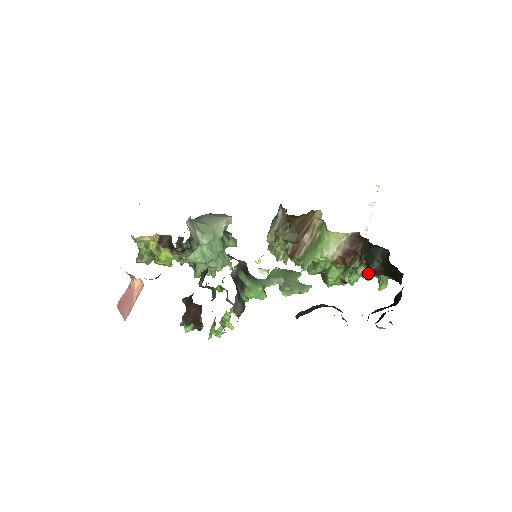
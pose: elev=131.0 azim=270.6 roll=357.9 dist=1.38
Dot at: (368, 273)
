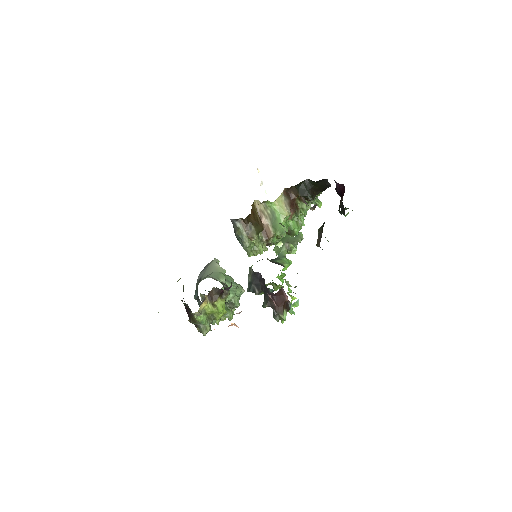
Dot at: occluded
